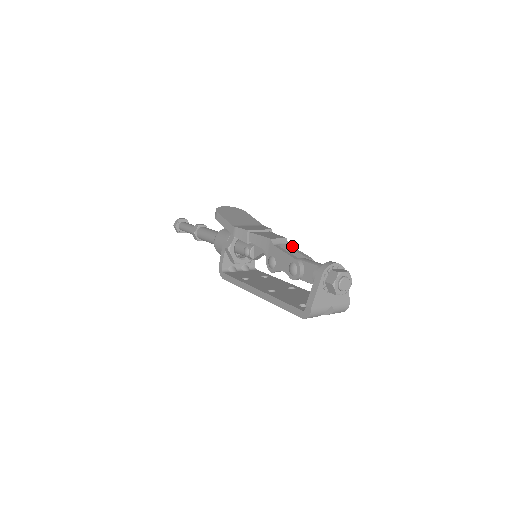
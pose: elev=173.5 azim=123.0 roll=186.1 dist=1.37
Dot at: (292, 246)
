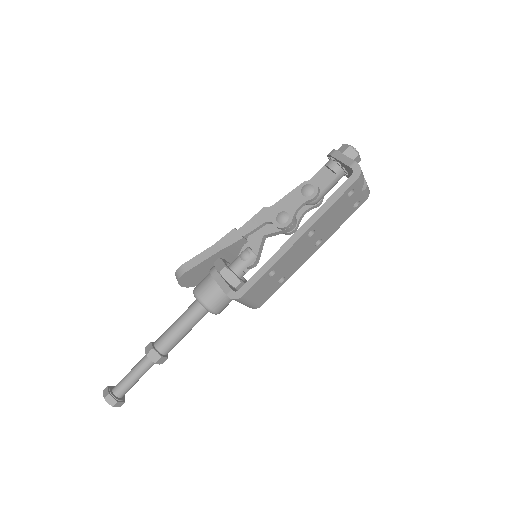
Dot at: occluded
